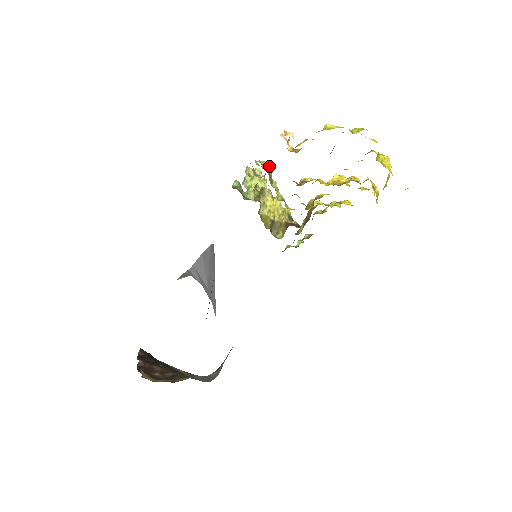
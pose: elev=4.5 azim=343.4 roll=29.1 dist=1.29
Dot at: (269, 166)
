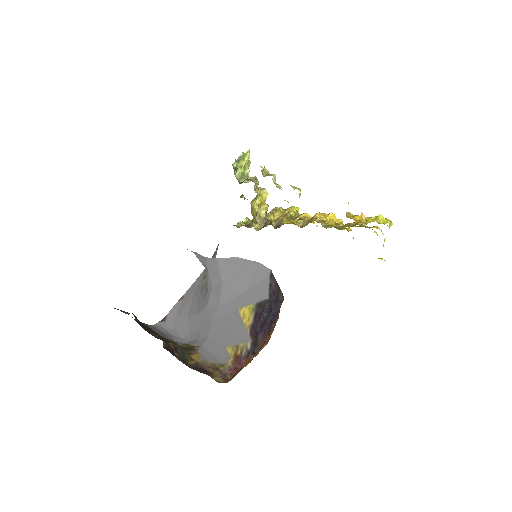
Dot at: (300, 193)
